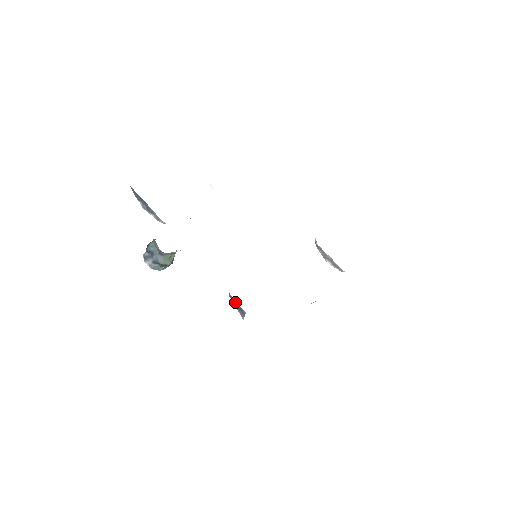
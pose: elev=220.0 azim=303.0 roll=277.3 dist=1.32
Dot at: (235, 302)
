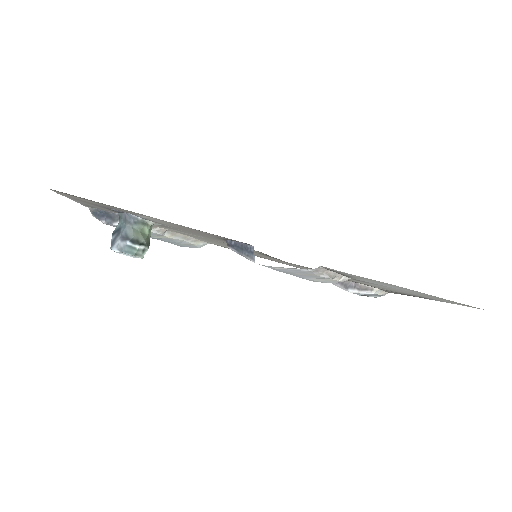
Dot at: (236, 245)
